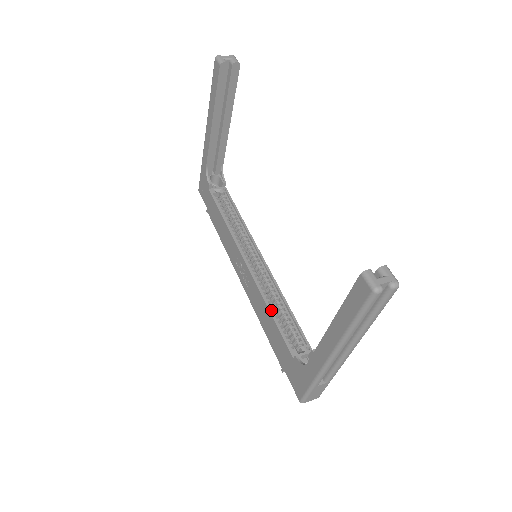
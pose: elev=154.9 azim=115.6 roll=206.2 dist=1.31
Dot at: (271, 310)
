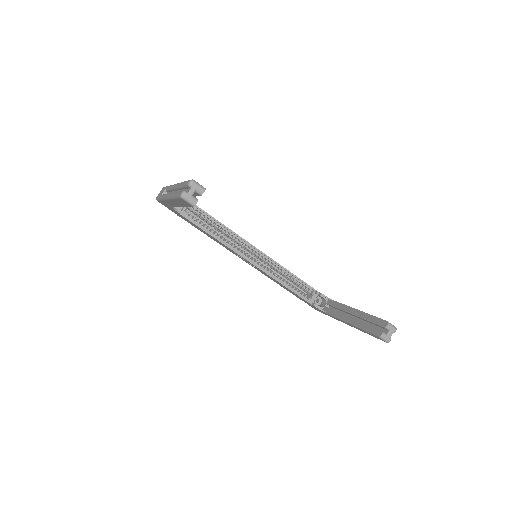
Dot at: (285, 285)
